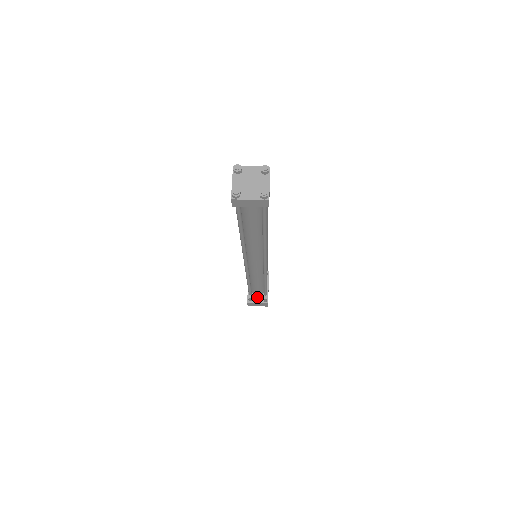
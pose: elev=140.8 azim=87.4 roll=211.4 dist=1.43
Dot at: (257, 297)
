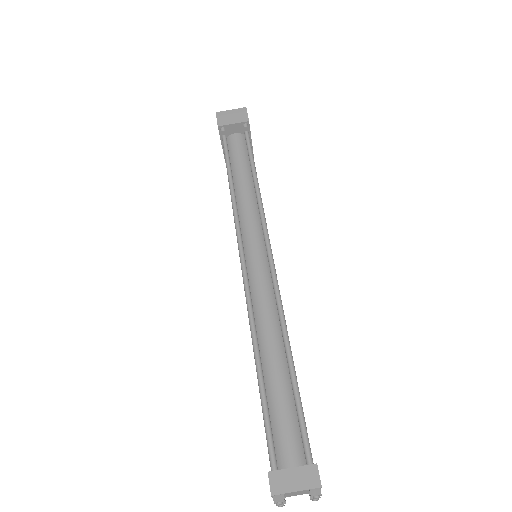
Dot at: occluded
